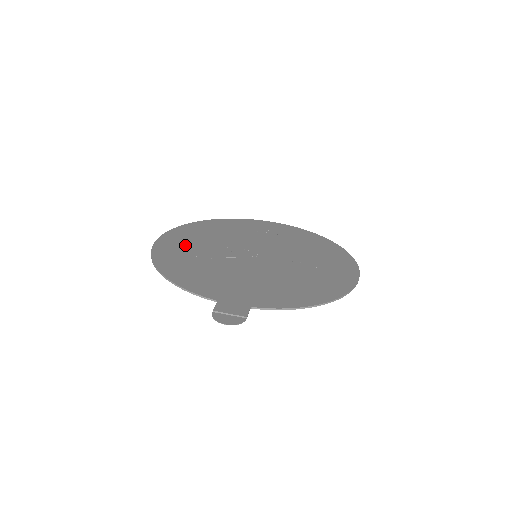
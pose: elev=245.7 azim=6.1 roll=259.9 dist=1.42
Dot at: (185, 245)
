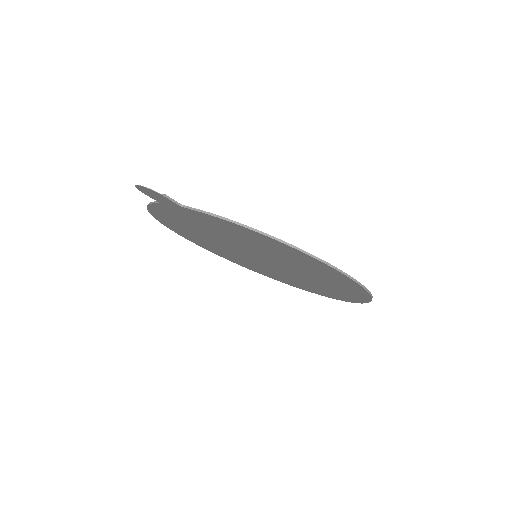
Dot at: occluded
